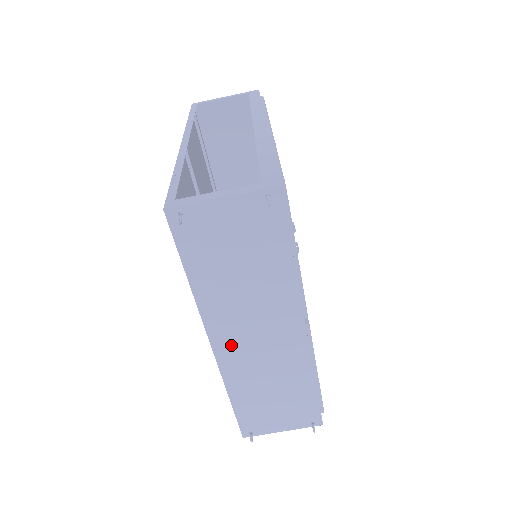
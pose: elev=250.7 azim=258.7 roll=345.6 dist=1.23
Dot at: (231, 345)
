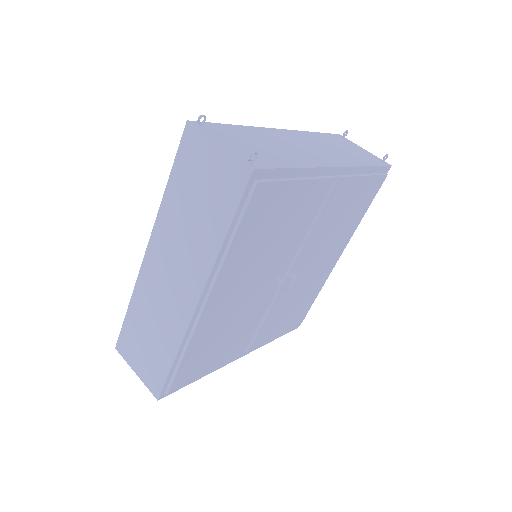
Dot at: (289, 136)
